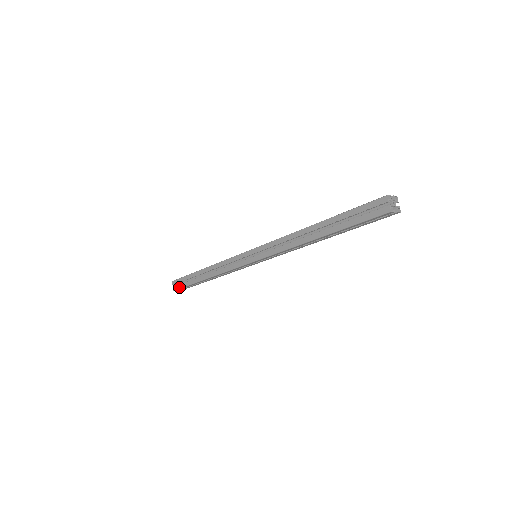
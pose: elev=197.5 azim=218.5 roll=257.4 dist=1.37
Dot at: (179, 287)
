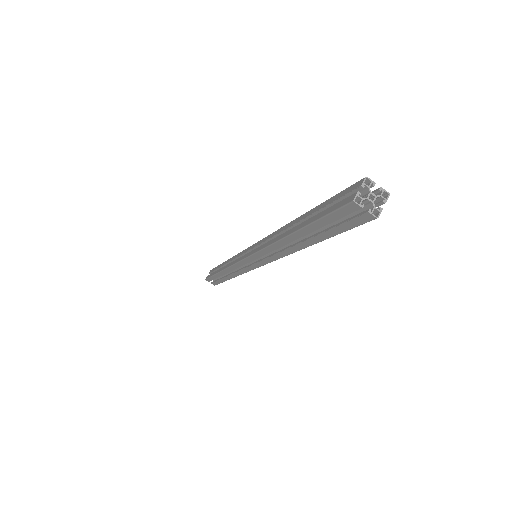
Dot at: (216, 284)
